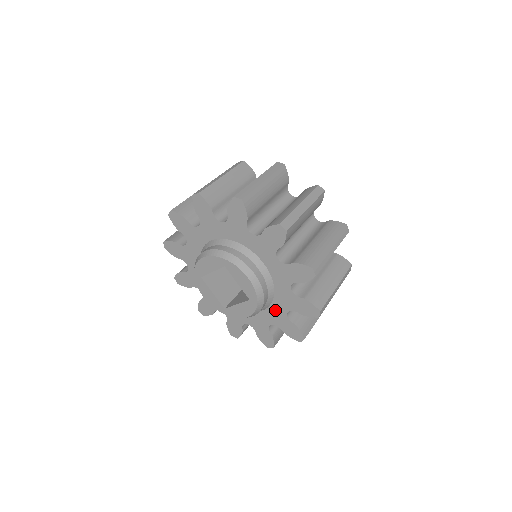
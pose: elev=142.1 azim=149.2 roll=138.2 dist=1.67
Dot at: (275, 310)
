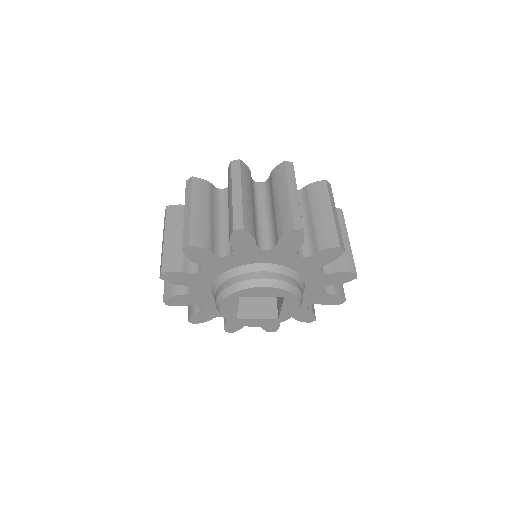
Dot at: occluded
